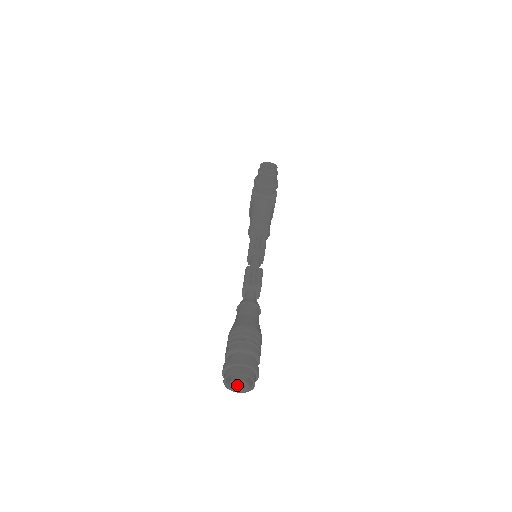
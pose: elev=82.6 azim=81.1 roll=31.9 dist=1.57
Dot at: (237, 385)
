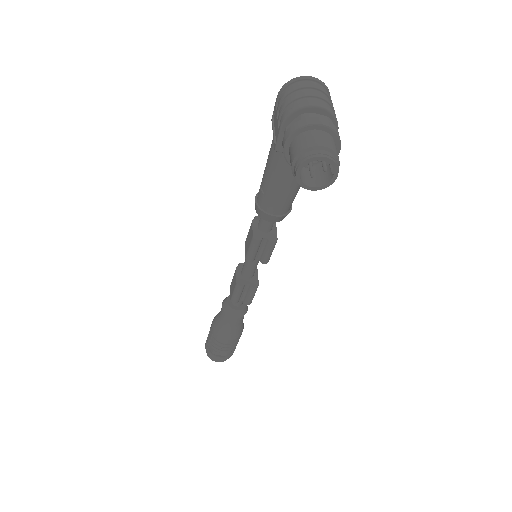
Dot at: occluded
